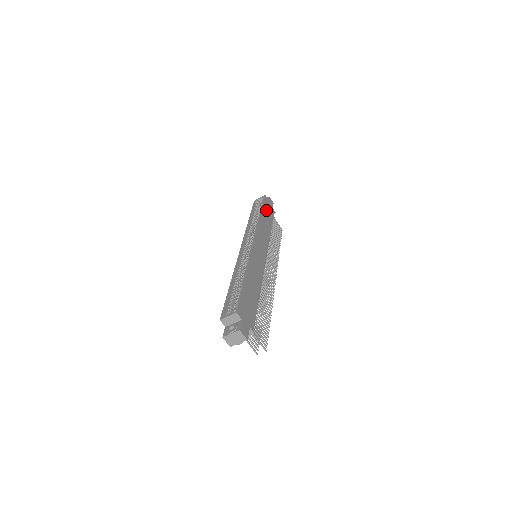
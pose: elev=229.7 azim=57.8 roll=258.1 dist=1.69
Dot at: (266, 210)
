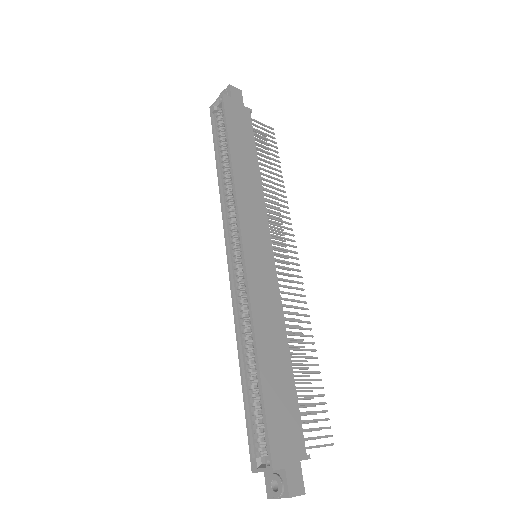
Dot at: (236, 131)
